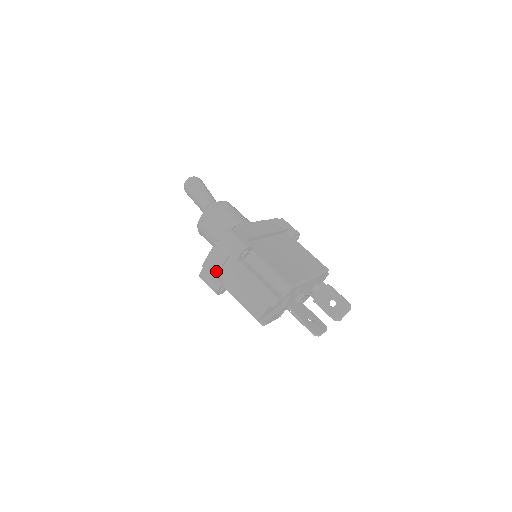
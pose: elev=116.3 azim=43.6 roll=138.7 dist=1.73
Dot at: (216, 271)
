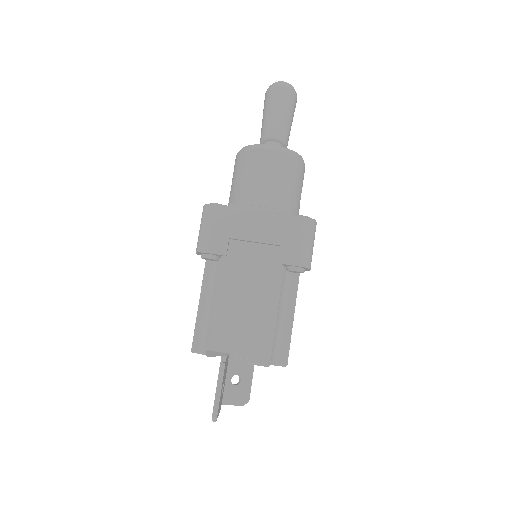
Dot at: (241, 234)
